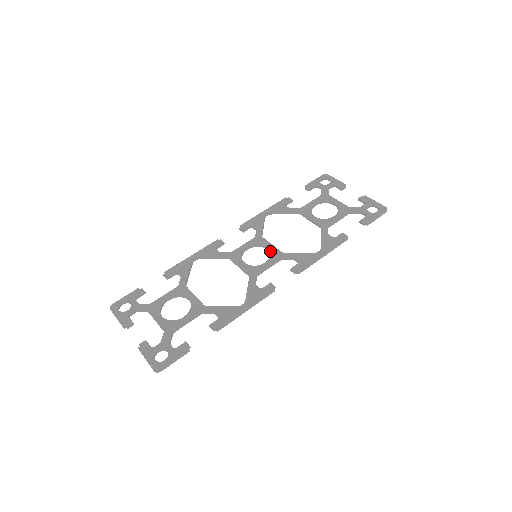
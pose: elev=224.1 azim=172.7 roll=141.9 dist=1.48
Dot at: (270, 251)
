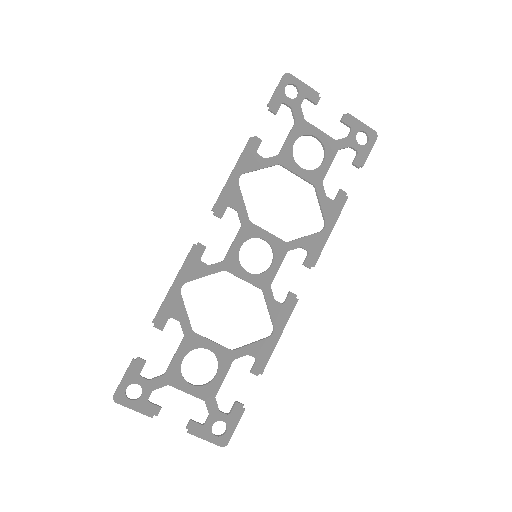
Dot at: (271, 244)
